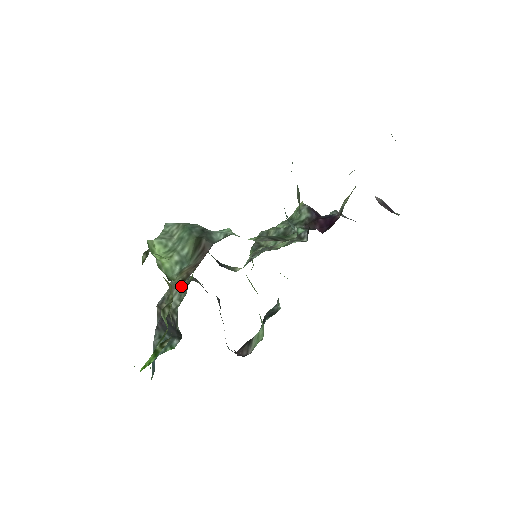
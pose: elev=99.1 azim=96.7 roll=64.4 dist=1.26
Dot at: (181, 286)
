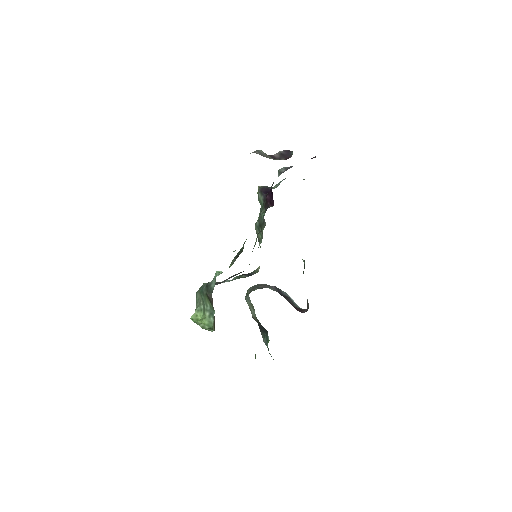
Dot at: (249, 301)
